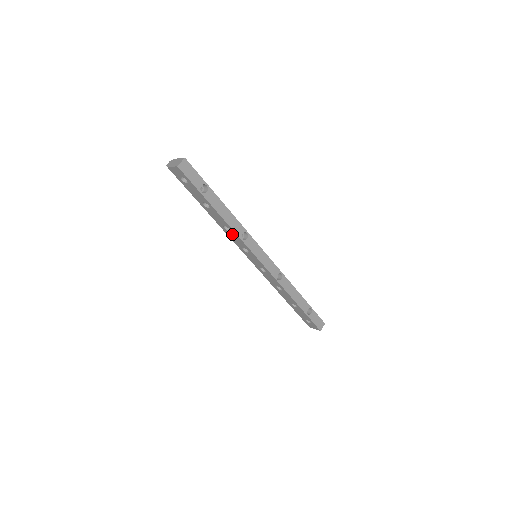
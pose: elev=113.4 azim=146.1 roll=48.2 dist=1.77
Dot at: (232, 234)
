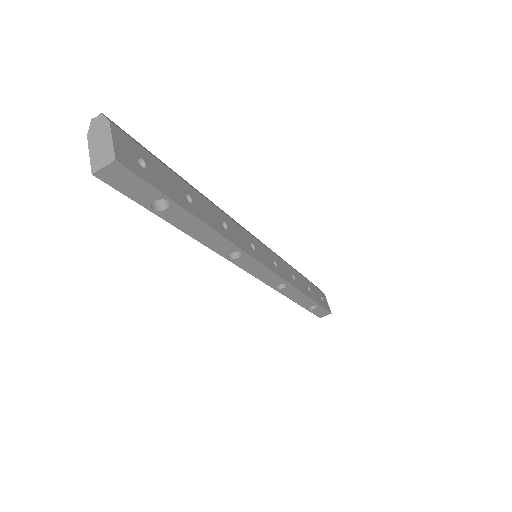
Dot at: occluded
